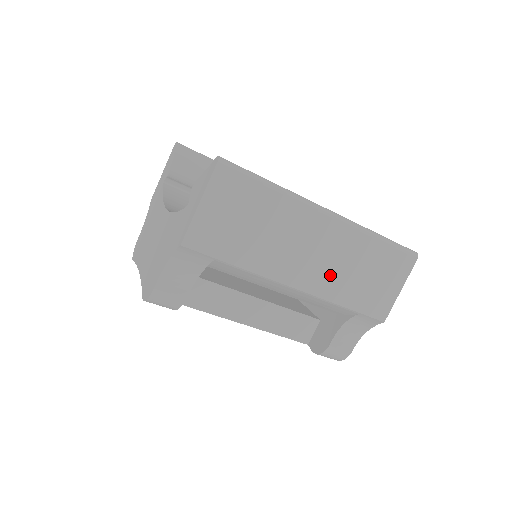
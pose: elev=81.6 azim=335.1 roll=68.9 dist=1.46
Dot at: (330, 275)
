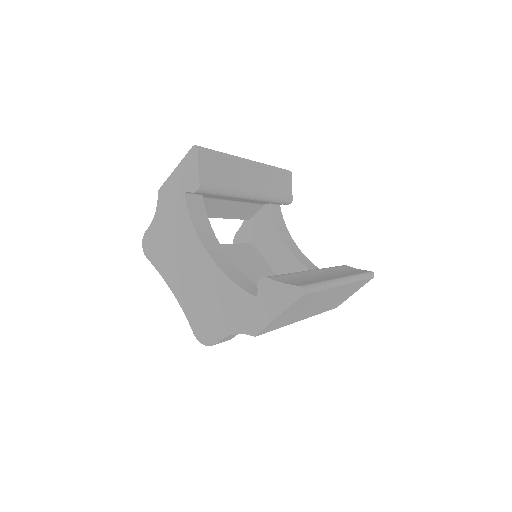
Dot at: (325, 306)
